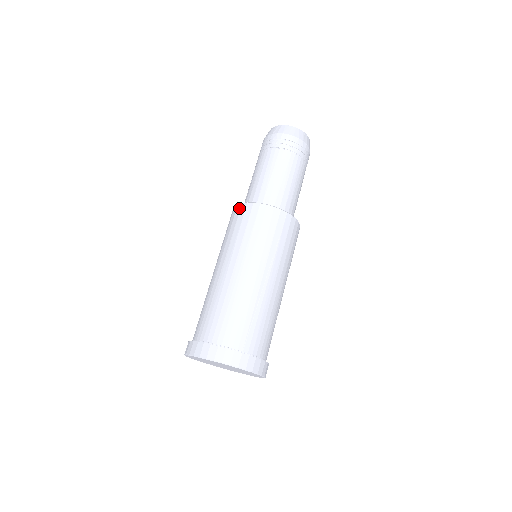
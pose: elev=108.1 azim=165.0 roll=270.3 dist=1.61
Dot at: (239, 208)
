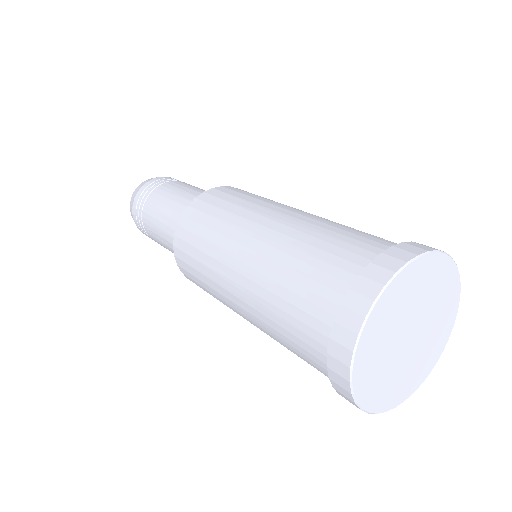
Dot at: (205, 195)
